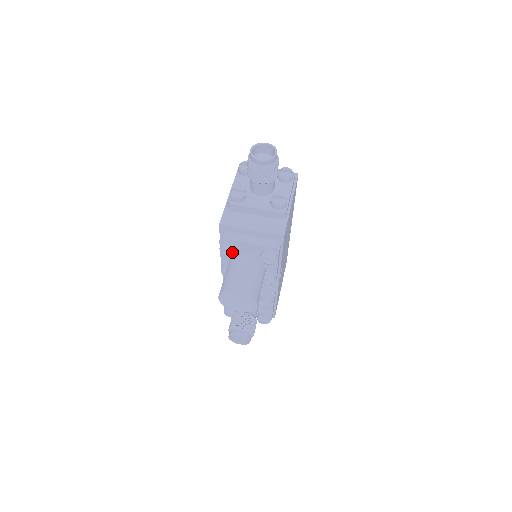
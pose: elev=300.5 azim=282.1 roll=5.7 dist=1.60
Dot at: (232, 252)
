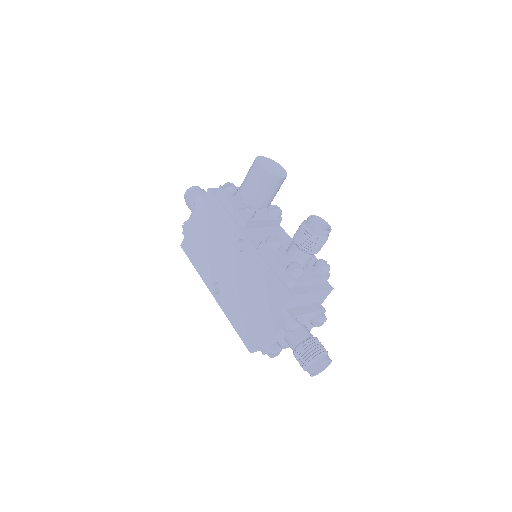
Dot at: (234, 185)
